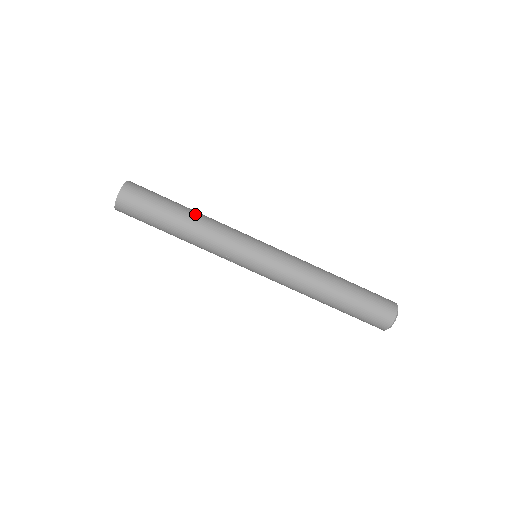
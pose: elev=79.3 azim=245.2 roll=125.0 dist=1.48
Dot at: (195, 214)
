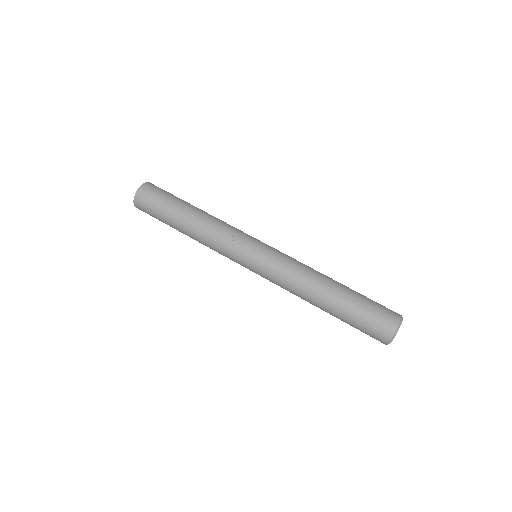
Dot at: occluded
